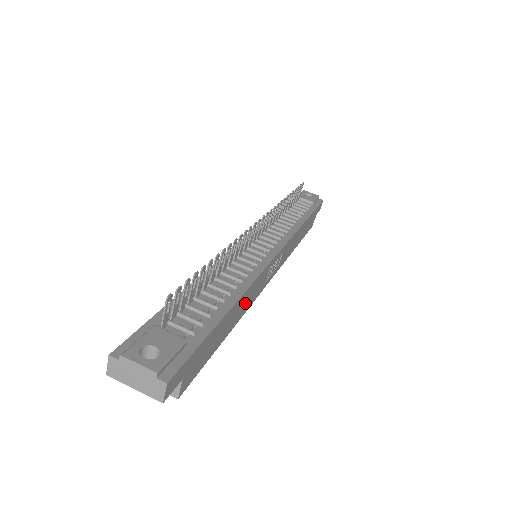
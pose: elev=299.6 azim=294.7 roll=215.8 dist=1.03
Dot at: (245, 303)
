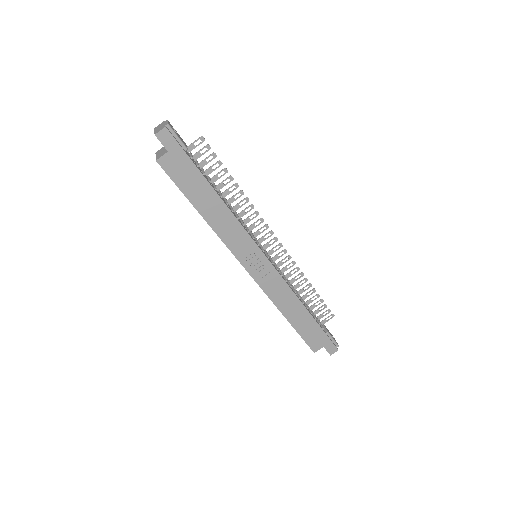
Dot at: (222, 223)
